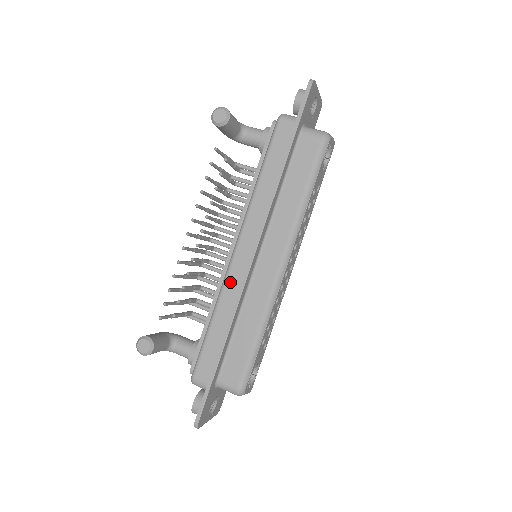
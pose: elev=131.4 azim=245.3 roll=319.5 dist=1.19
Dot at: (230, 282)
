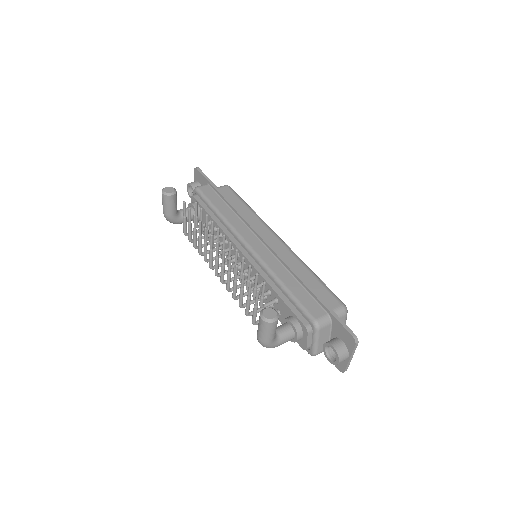
Dot at: (266, 259)
